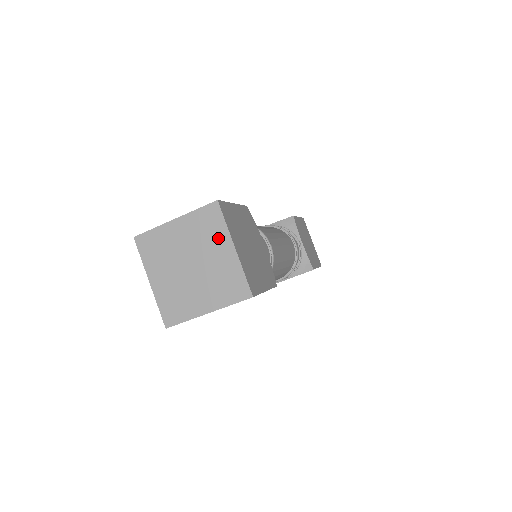
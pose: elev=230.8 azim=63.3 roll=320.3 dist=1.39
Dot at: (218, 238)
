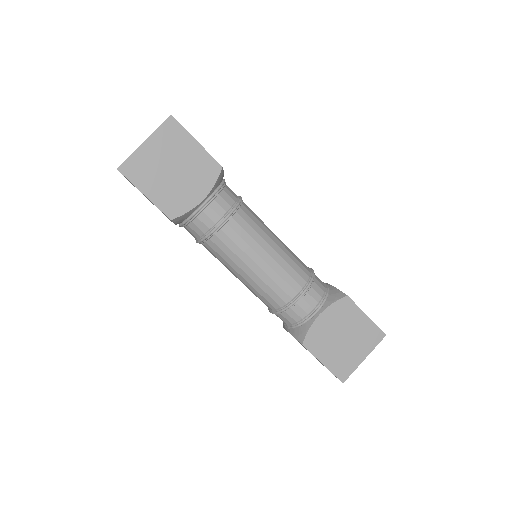
Dot at: occluded
